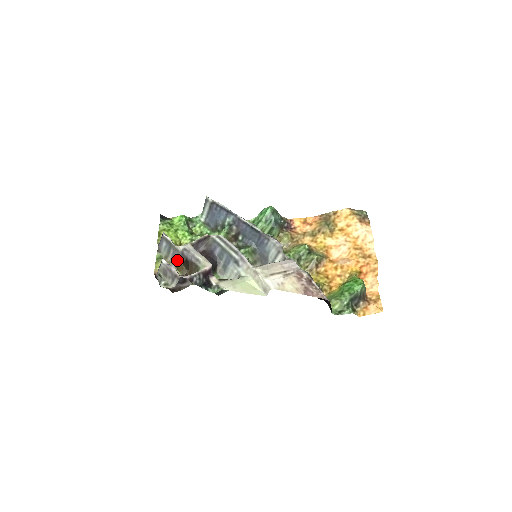
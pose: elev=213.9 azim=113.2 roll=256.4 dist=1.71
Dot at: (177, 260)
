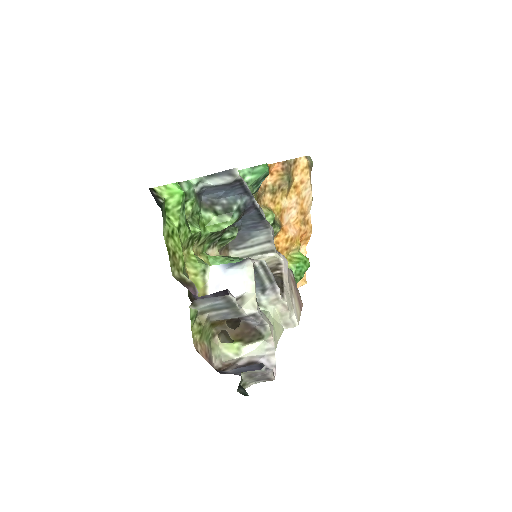
Dot at: (224, 319)
